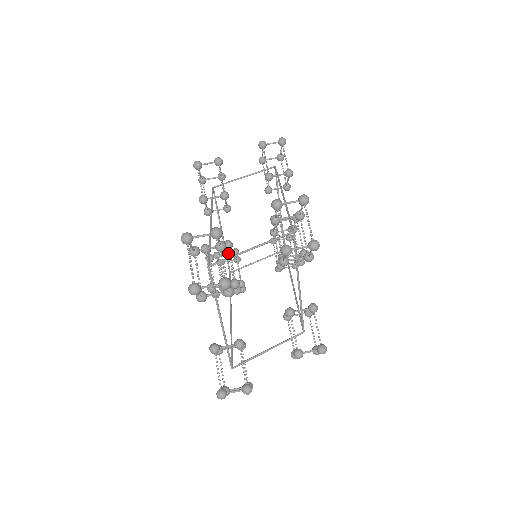
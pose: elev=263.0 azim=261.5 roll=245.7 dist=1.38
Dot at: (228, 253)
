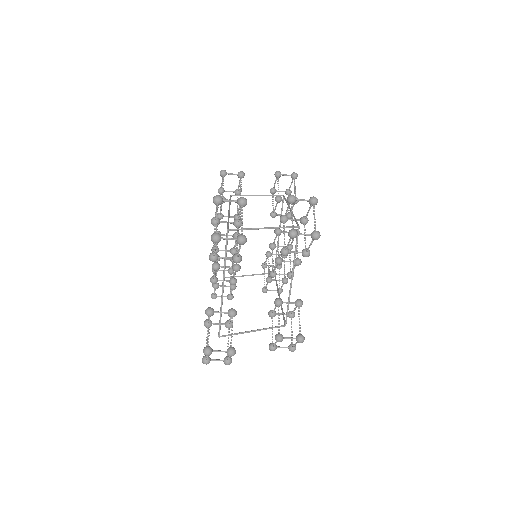
Dot at: (232, 249)
